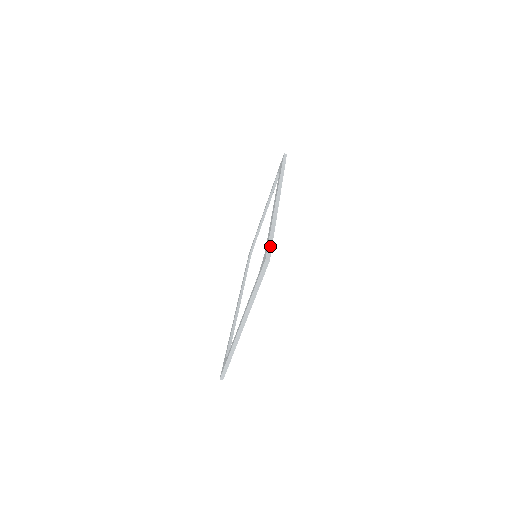
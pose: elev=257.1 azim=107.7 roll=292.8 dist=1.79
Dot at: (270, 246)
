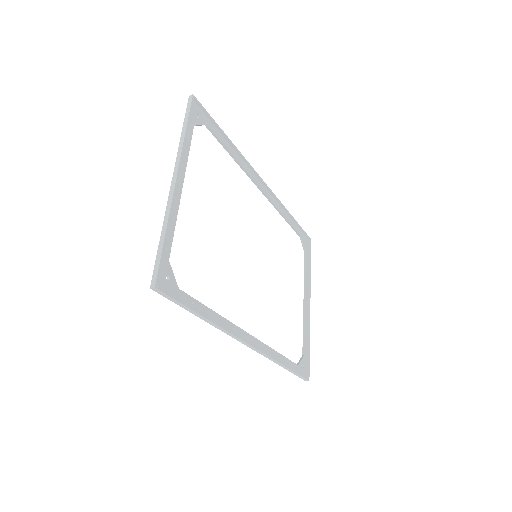
Dot at: (299, 376)
